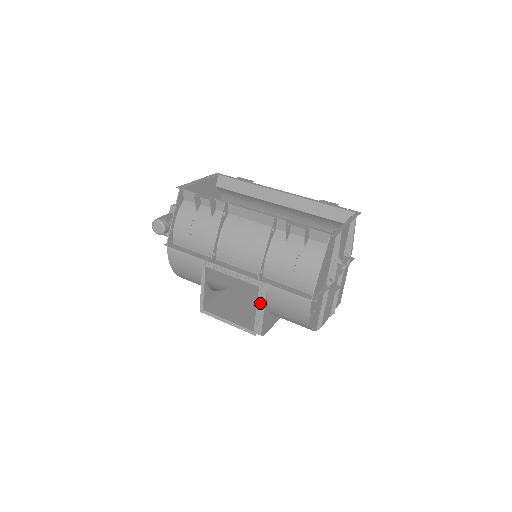
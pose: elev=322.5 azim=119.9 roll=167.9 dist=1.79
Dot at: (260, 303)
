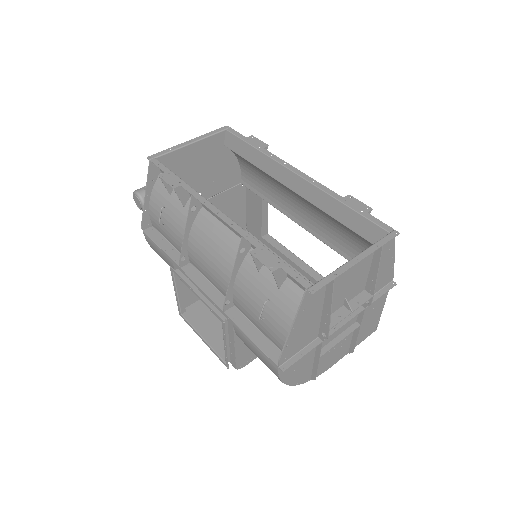
Dot at: (229, 337)
